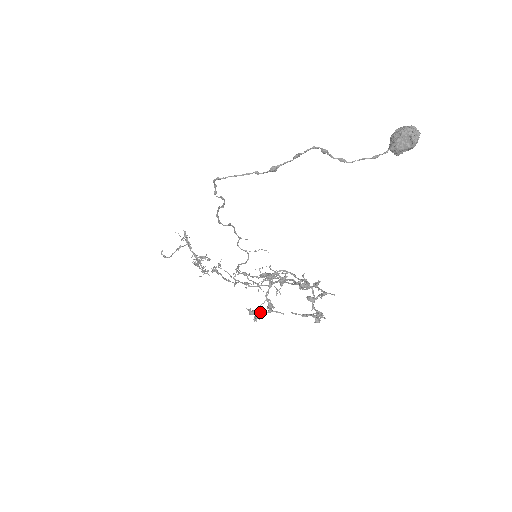
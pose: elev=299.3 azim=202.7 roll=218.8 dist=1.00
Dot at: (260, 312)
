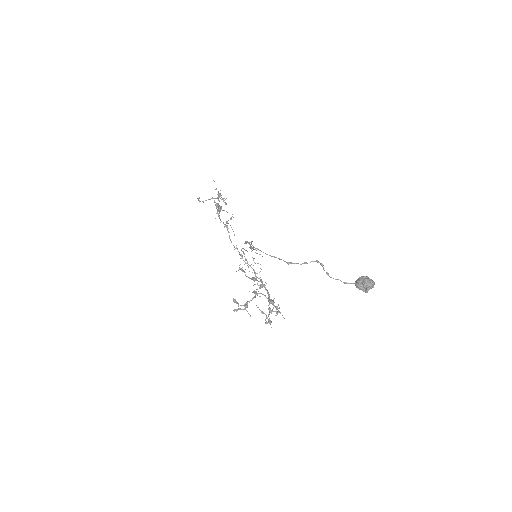
Dot at: occluded
